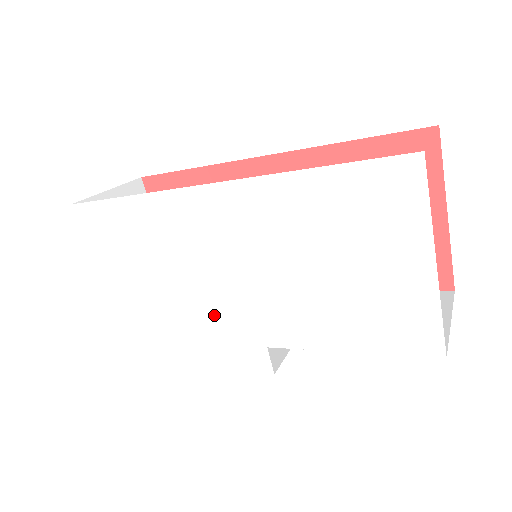
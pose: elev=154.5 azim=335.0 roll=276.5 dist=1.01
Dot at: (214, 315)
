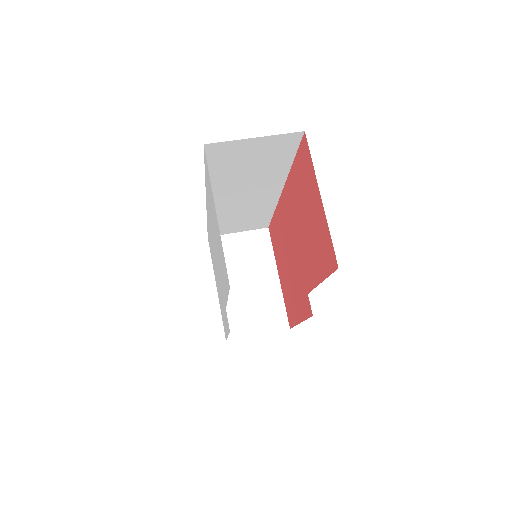
Dot at: occluded
